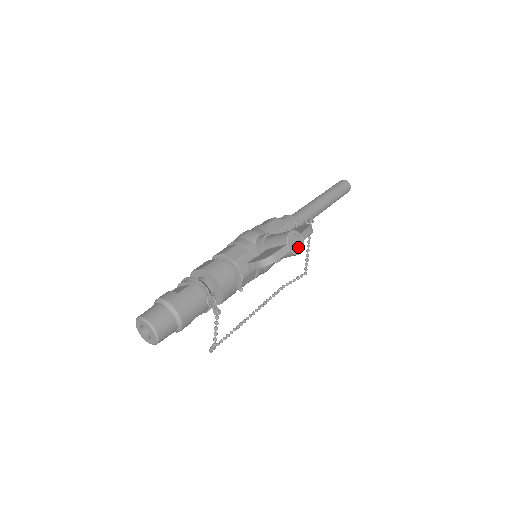
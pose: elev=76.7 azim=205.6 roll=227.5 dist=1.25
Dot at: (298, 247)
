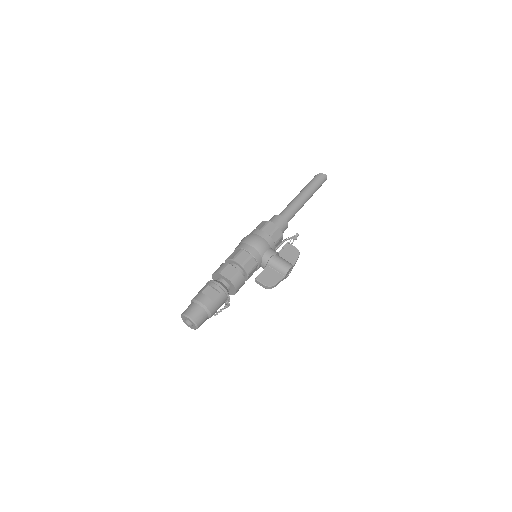
Dot at: (288, 274)
